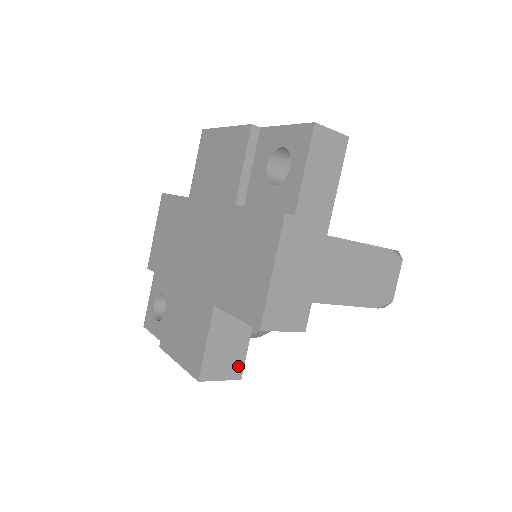
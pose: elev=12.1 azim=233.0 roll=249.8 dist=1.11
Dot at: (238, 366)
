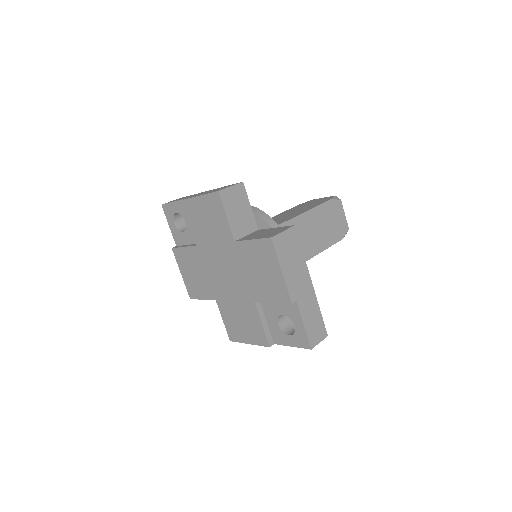
Dot at: occluded
